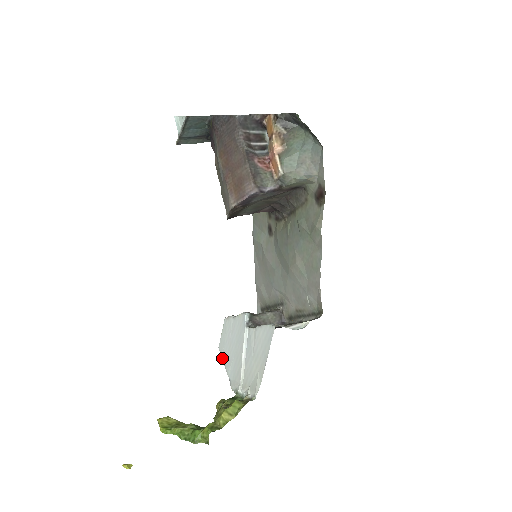
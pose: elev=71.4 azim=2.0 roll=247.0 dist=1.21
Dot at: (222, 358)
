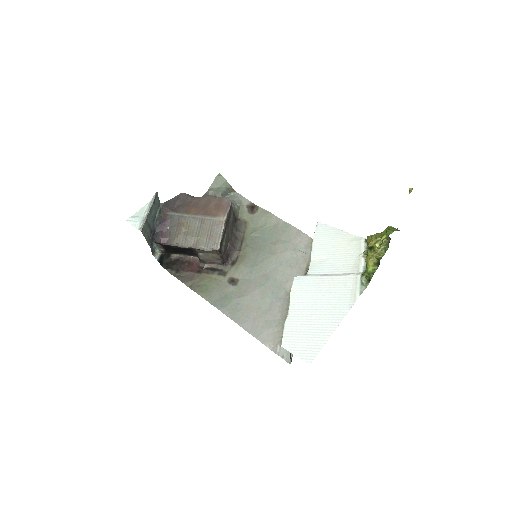
Dot at: (324, 342)
